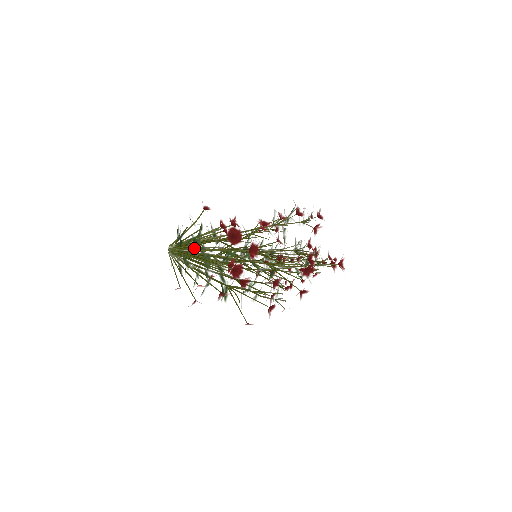
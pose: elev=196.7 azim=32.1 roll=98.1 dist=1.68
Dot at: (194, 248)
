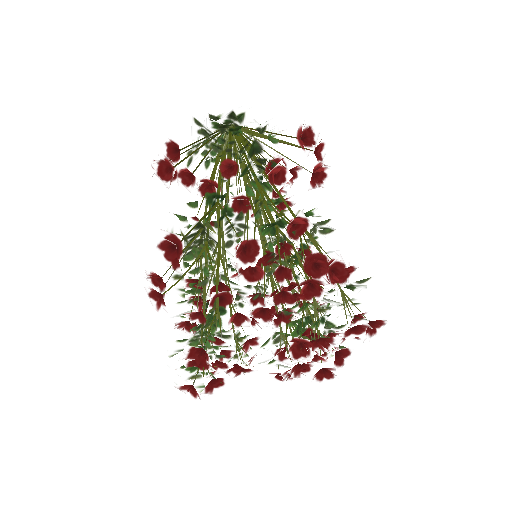
Dot at: occluded
